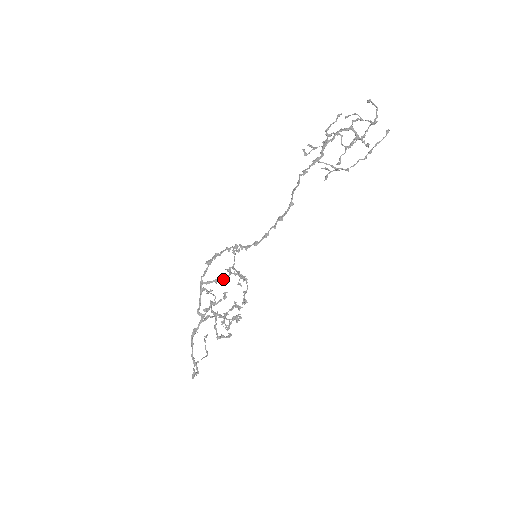
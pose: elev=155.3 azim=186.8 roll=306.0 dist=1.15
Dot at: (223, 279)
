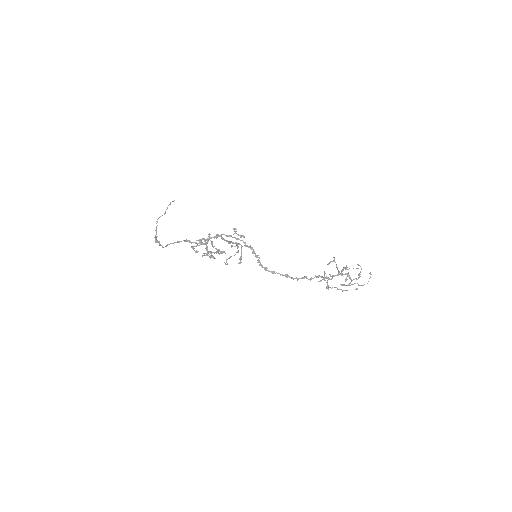
Dot at: (230, 243)
